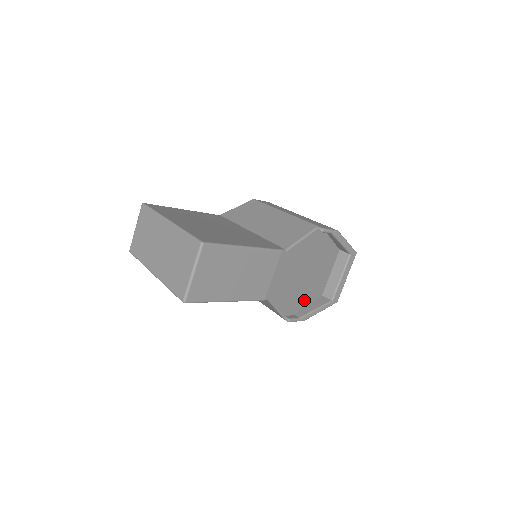
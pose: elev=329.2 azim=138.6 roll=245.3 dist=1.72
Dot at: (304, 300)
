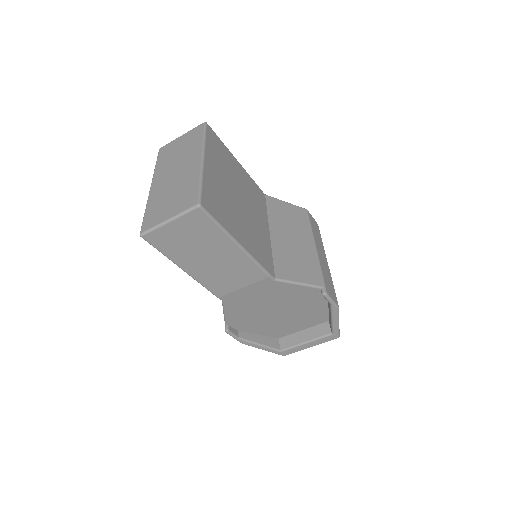
Dot at: (258, 328)
